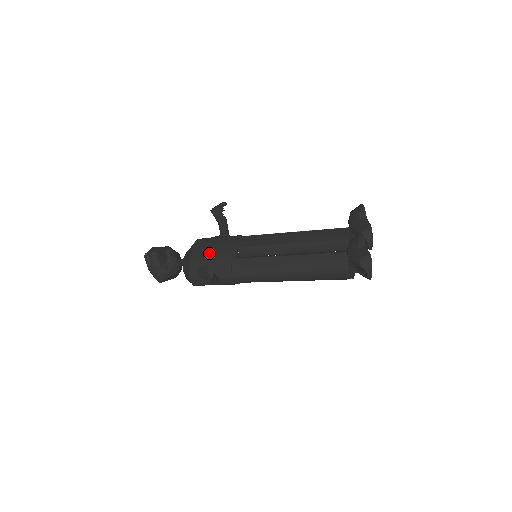
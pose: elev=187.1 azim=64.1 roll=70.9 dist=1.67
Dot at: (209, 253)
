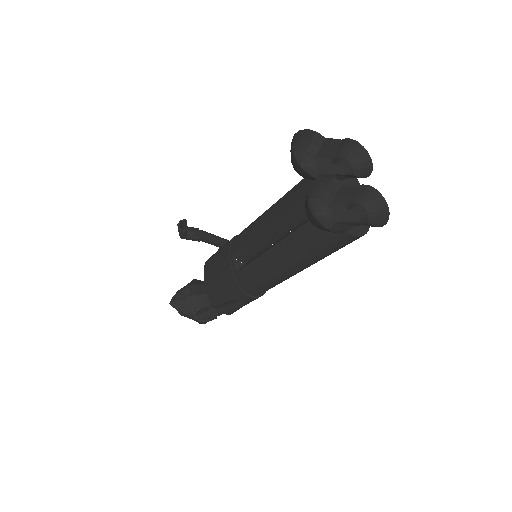
Dot at: (215, 277)
